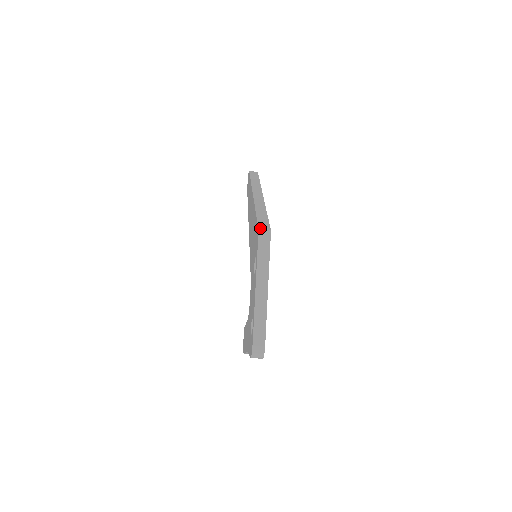
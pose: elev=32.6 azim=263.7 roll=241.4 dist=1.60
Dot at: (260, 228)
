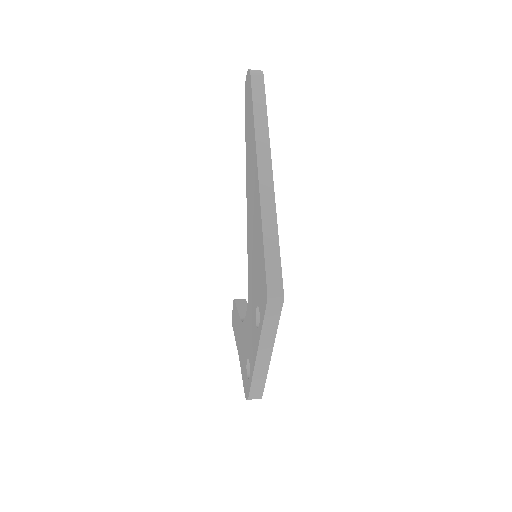
Dot at: (270, 293)
